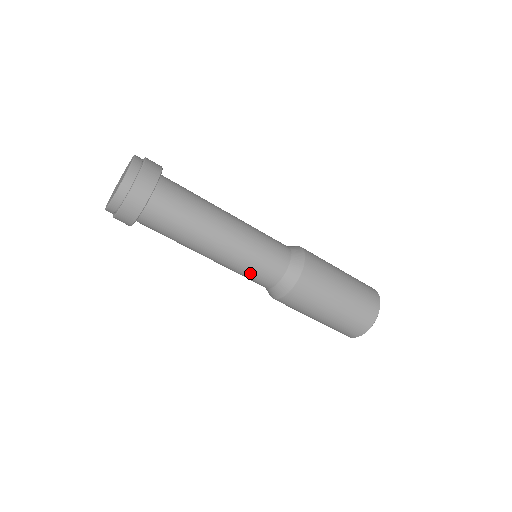
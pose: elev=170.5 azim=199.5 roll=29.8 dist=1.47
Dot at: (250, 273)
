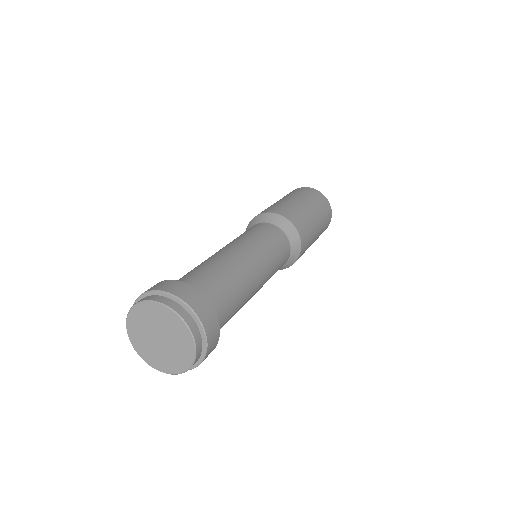
Dot at: occluded
